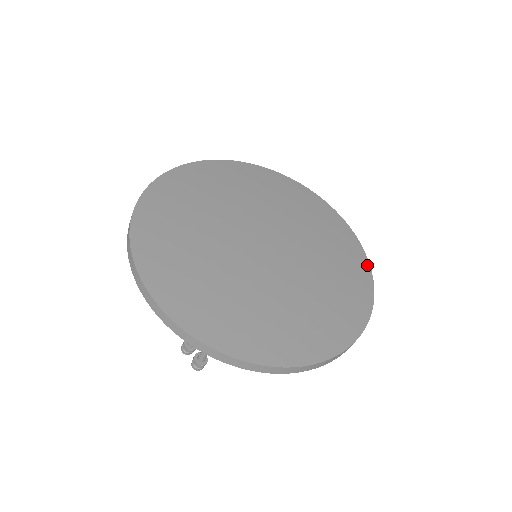
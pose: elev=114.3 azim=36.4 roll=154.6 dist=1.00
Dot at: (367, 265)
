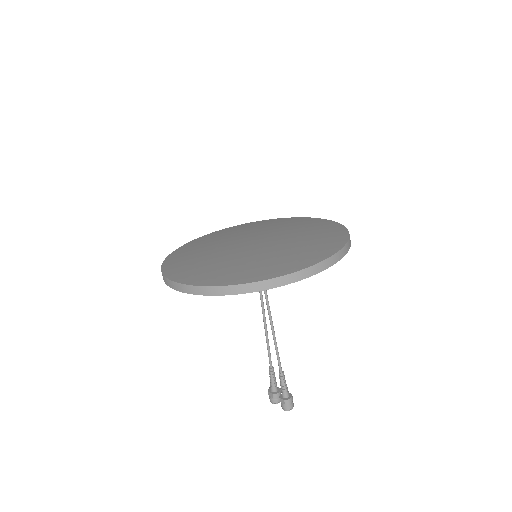
Dot at: (342, 227)
